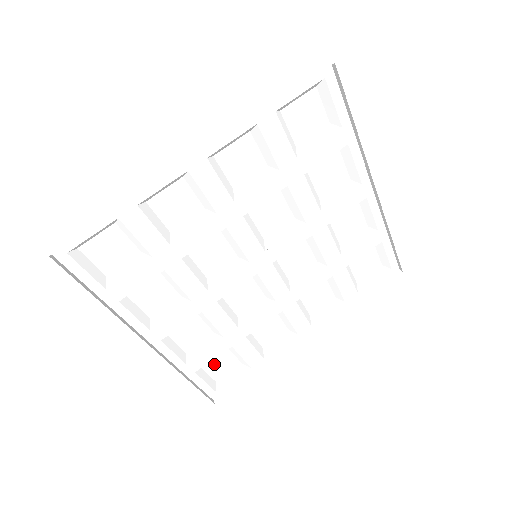
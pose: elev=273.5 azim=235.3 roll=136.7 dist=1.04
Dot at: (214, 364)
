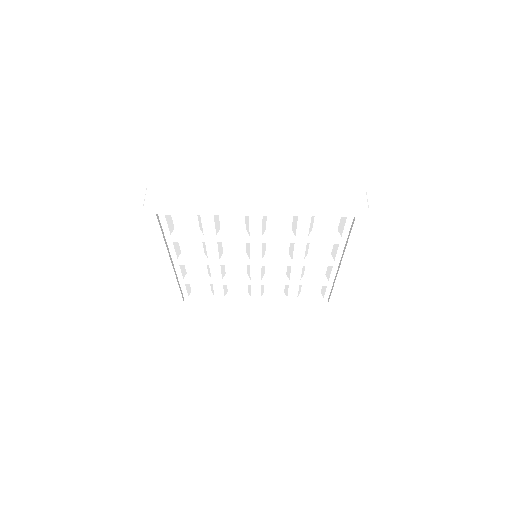
Dot at: (197, 284)
